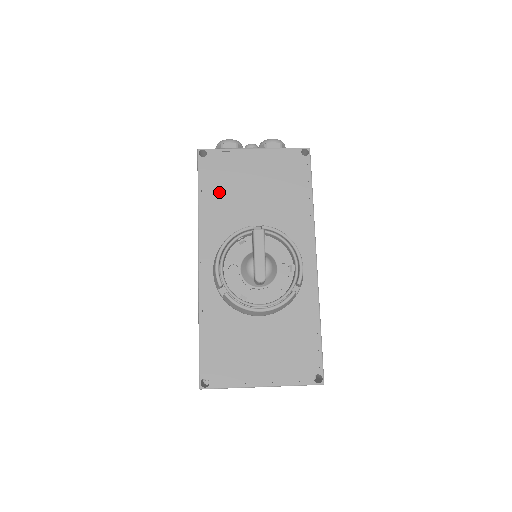
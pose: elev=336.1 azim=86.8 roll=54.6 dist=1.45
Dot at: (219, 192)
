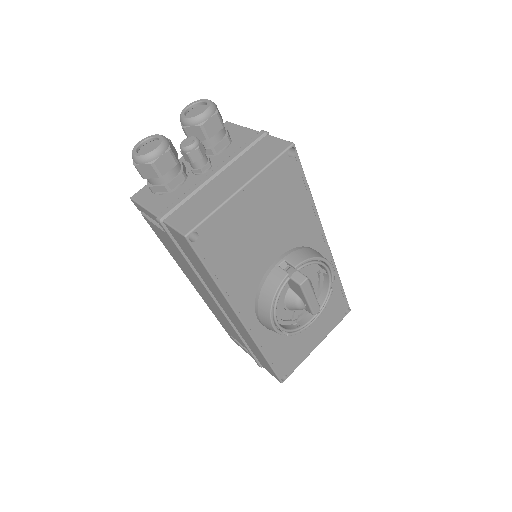
Dot at: (231, 259)
